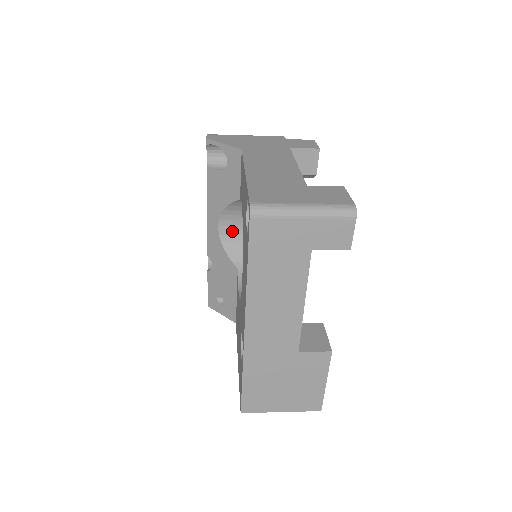
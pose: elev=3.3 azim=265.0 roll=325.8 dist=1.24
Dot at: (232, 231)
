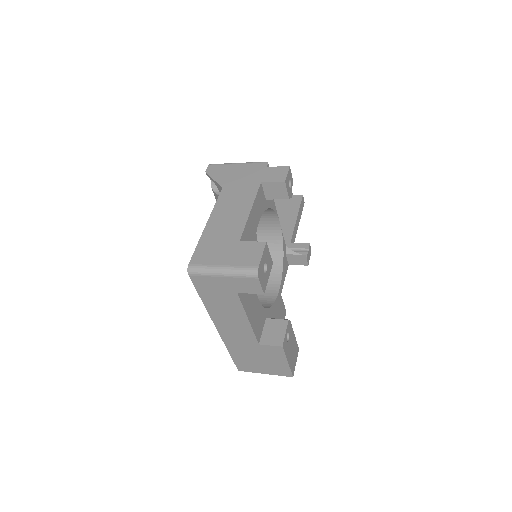
Dot at: occluded
